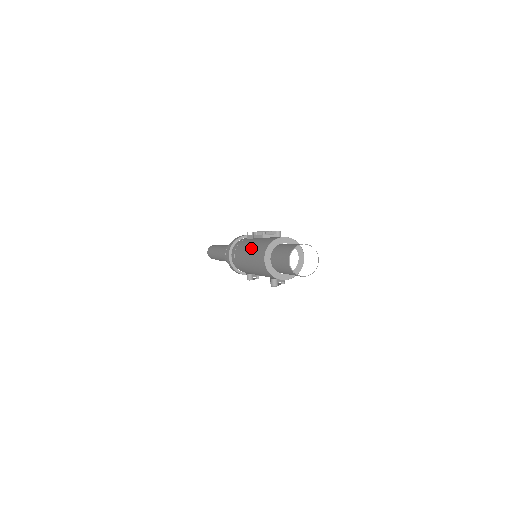
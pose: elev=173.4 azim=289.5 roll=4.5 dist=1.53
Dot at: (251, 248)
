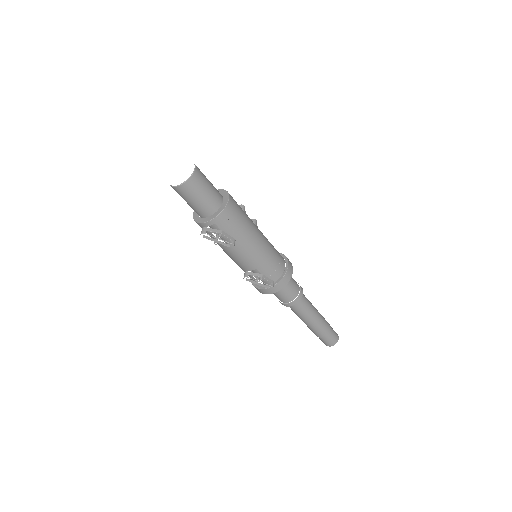
Dot at: occluded
